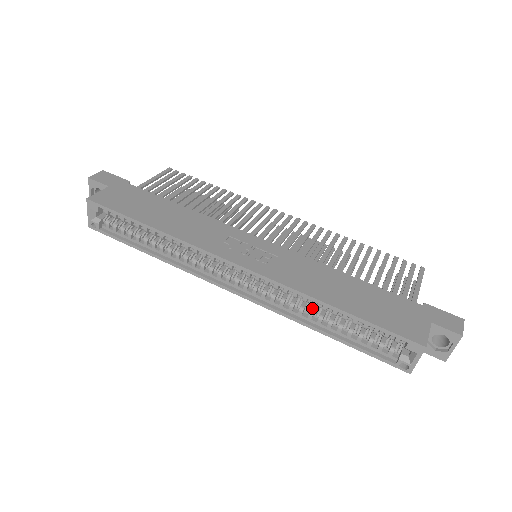
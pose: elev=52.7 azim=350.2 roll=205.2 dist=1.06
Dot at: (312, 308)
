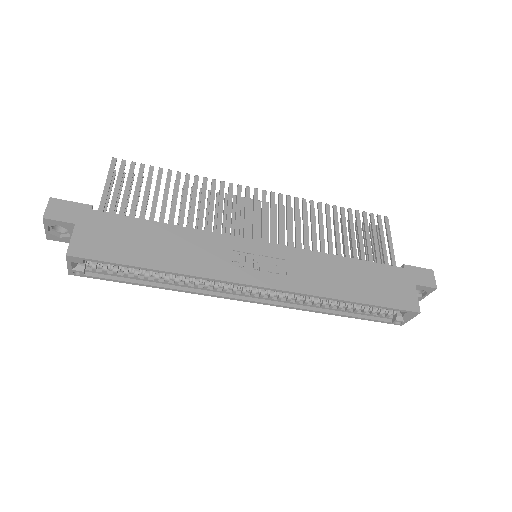
Dot at: occluded
